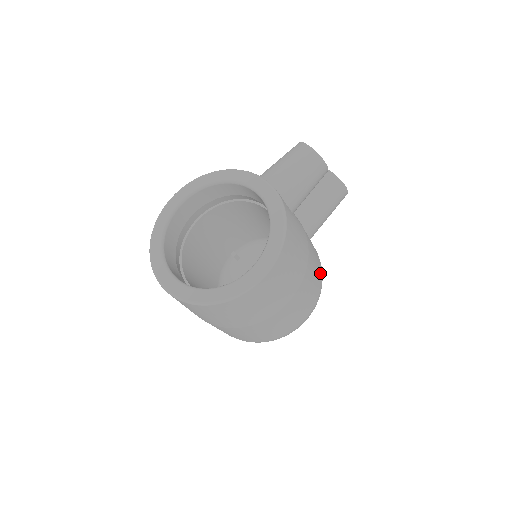
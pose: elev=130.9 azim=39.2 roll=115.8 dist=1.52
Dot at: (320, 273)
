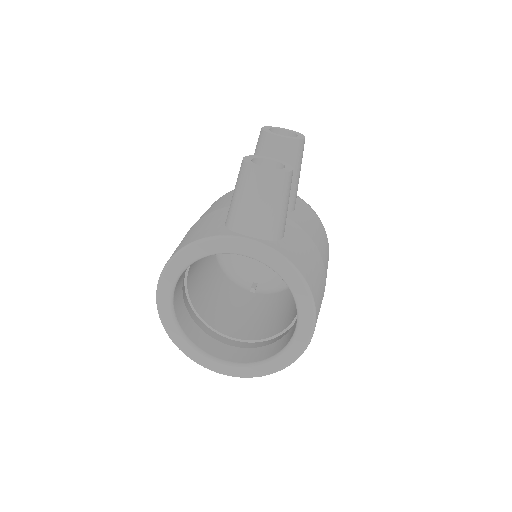
Dot at: (319, 223)
